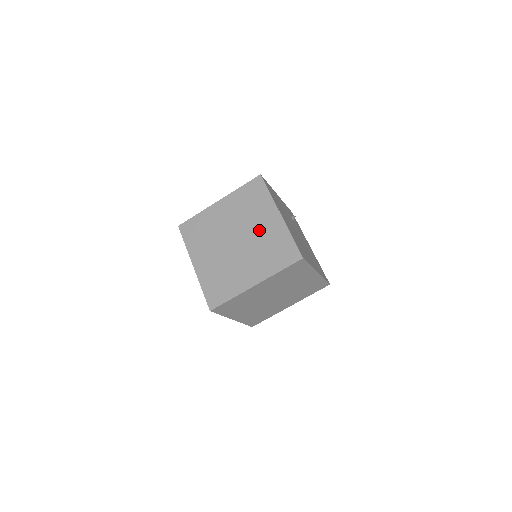
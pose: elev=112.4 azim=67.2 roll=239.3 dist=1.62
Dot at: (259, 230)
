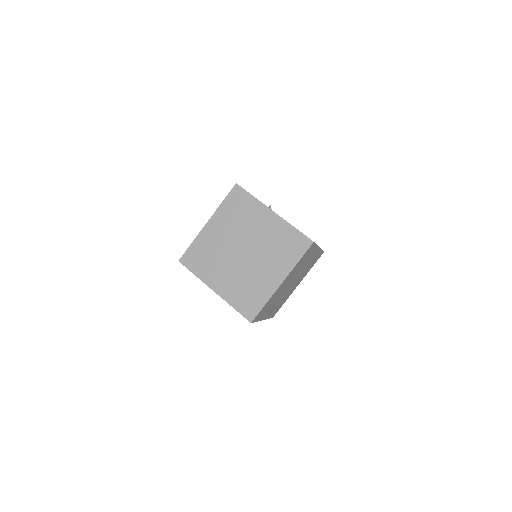
Dot at: (261, 234)
